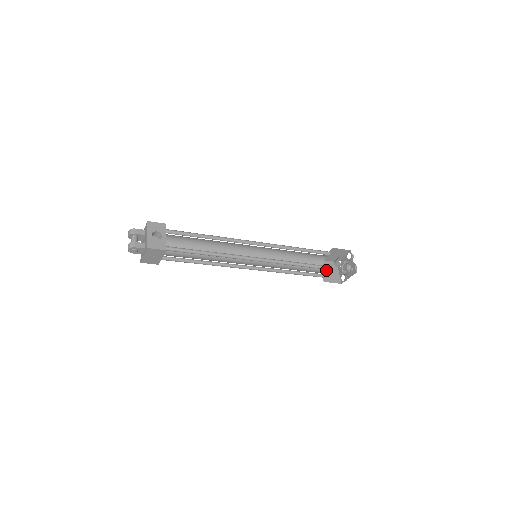
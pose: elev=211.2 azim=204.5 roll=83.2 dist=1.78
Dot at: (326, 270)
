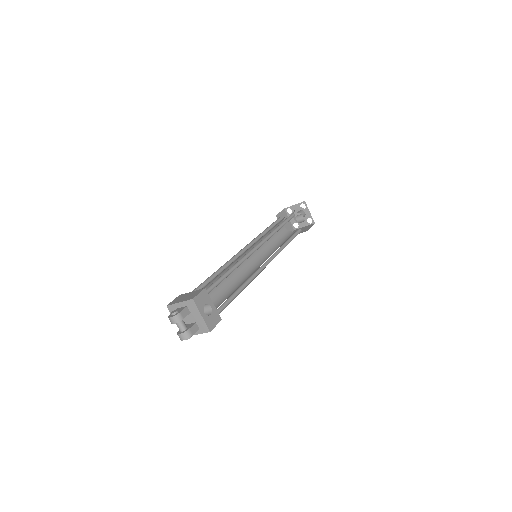
Dot at: occluded
